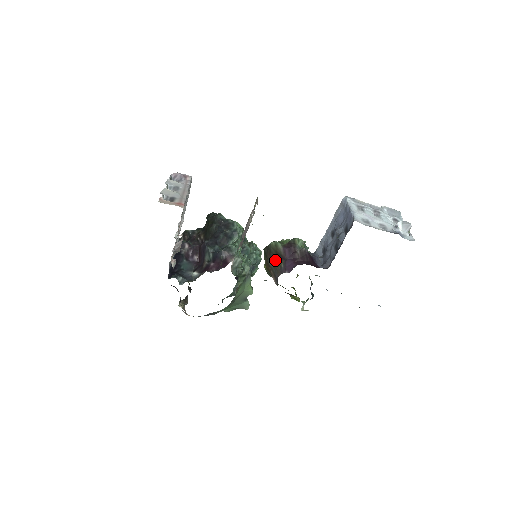
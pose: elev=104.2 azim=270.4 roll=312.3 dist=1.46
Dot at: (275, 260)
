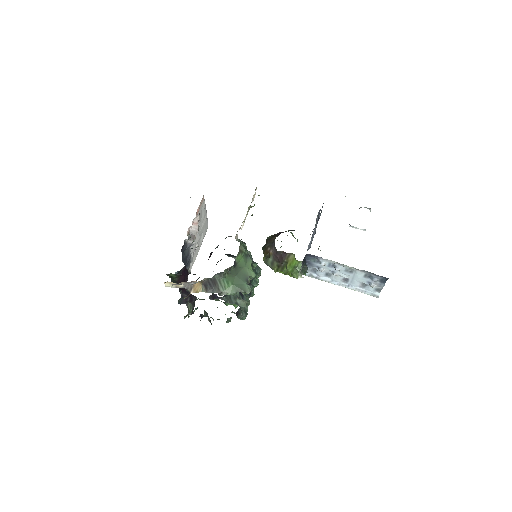
Dot at: (271, 239)
